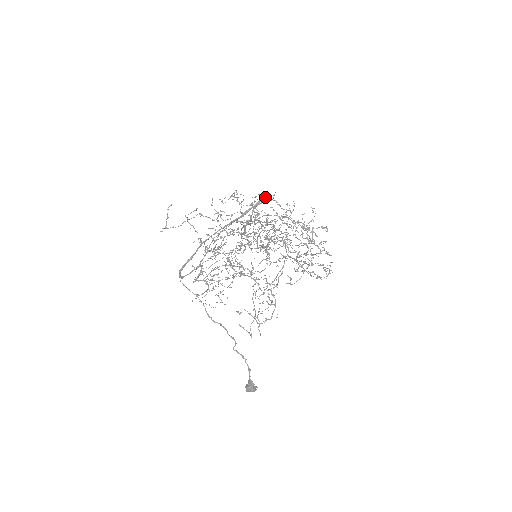
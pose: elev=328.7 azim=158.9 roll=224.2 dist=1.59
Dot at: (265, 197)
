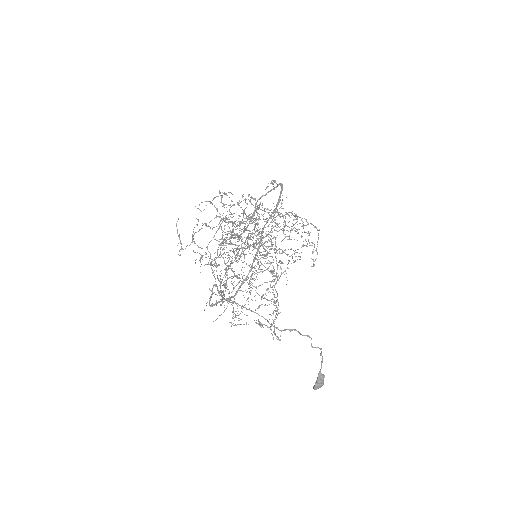
Dot at: (282, 184)
